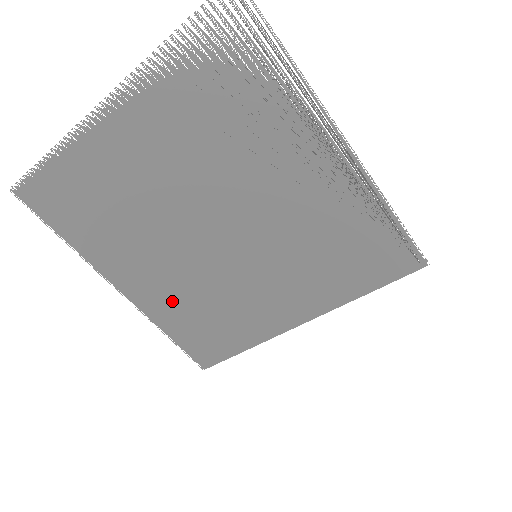
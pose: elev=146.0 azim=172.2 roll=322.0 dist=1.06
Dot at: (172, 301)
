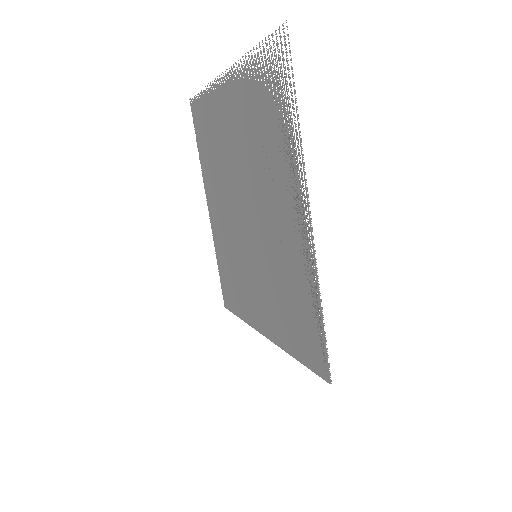
Dot at: (223, 243)
